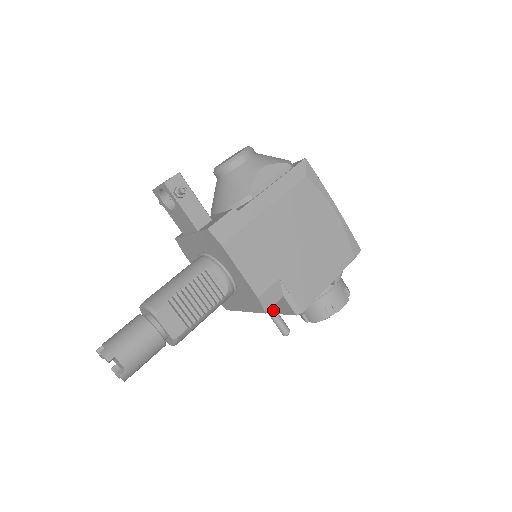
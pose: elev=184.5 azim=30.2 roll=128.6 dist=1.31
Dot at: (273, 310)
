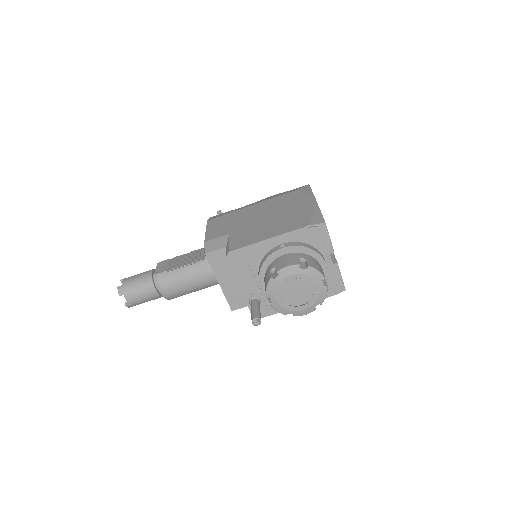
Dot at: (238, 283)
